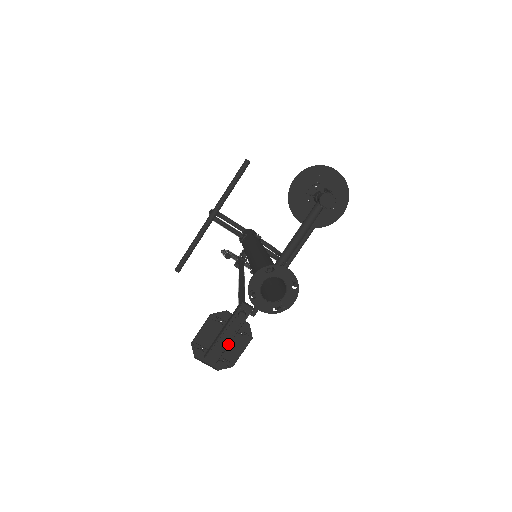
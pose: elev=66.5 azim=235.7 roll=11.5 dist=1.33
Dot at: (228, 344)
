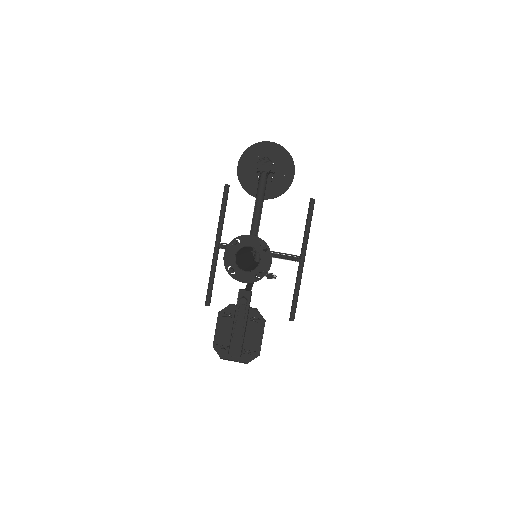
Dot at: (243, 333)
